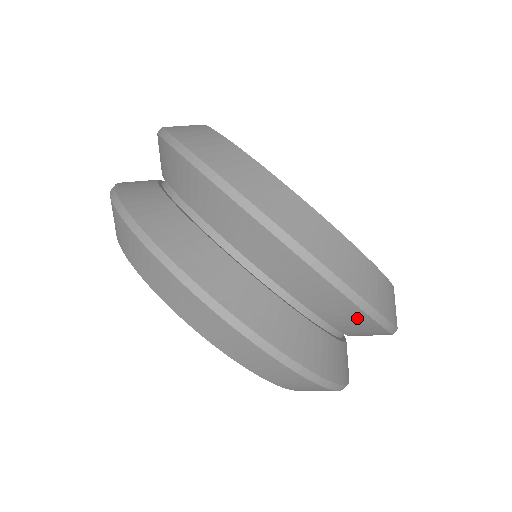
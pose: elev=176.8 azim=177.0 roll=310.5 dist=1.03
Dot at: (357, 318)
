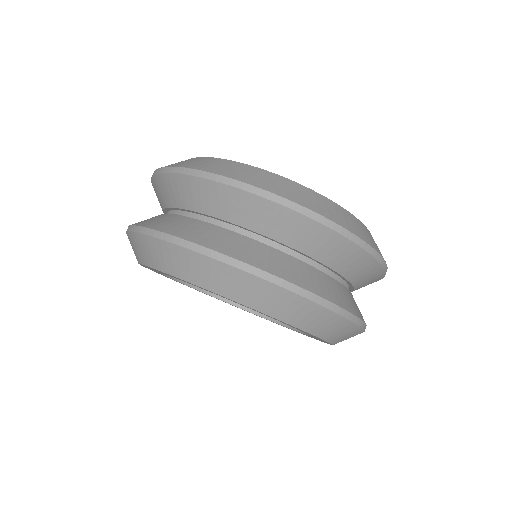
Dot at: (249, 203)
